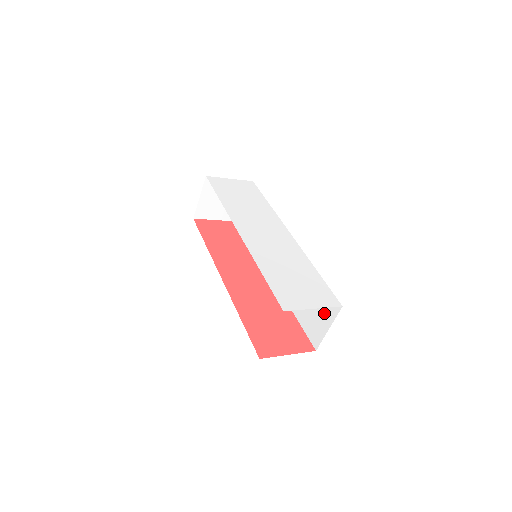
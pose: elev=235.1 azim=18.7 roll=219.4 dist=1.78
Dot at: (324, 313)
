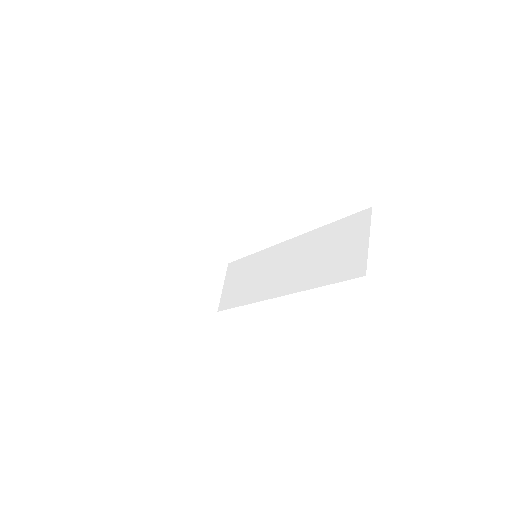
Dot at: (355, 237)
